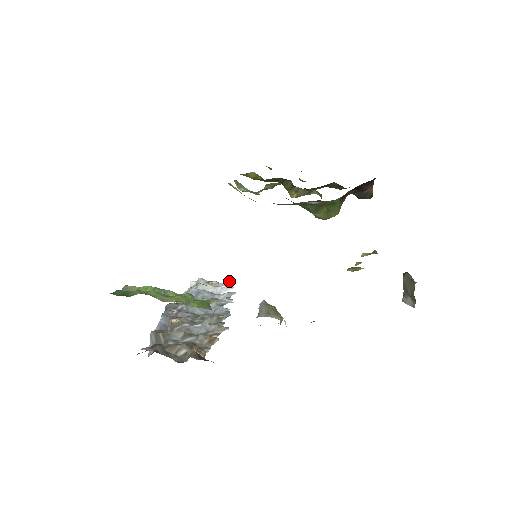
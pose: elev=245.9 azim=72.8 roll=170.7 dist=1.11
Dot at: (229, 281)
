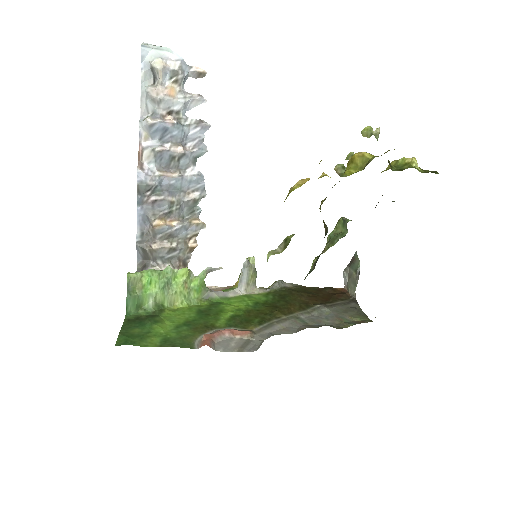
Dot at: (199, 70)
